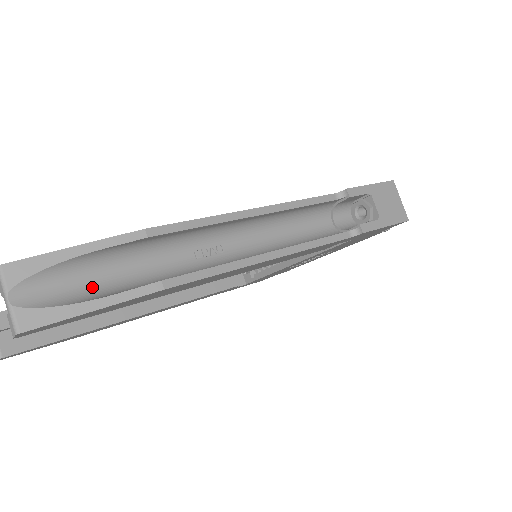
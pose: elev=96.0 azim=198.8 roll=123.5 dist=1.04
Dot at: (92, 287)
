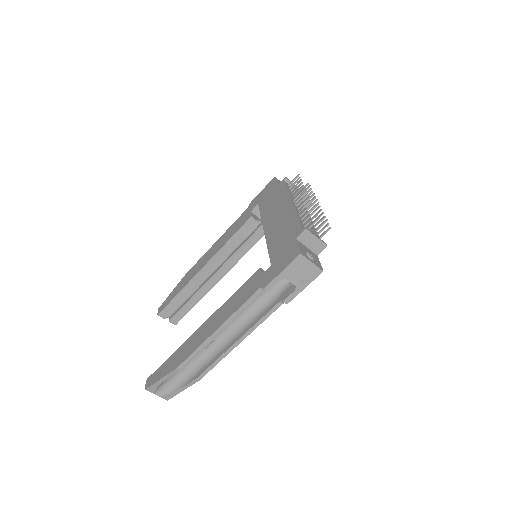
Dot at: (177, 380)
